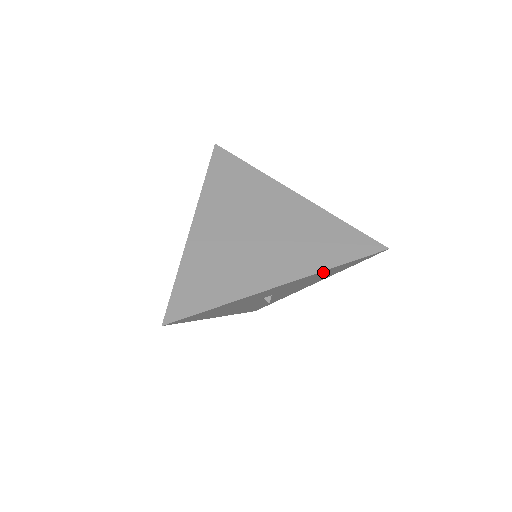
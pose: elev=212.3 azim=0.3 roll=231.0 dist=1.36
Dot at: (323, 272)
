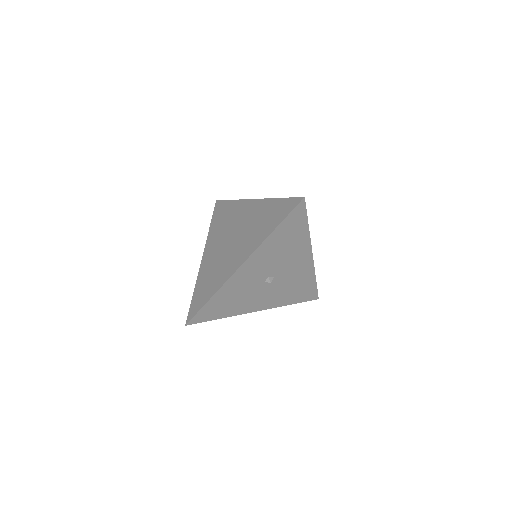
Dot at: (271, 241)
